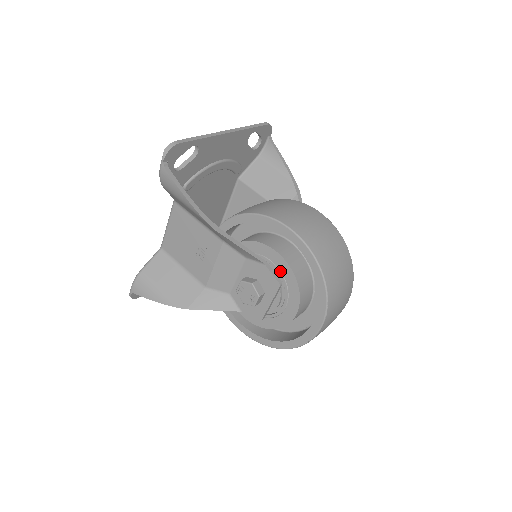
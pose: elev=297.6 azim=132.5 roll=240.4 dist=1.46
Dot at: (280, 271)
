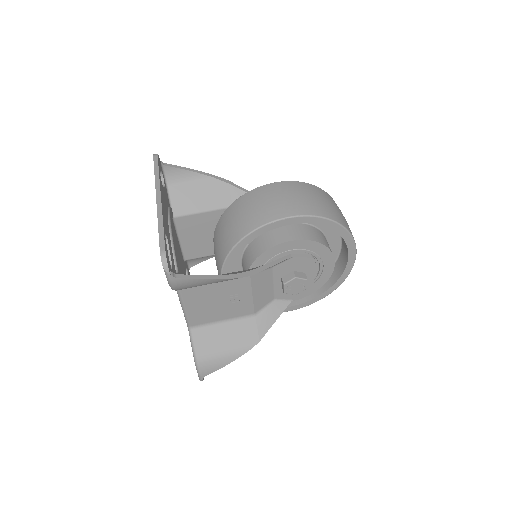
Dot at: (303, 250)
